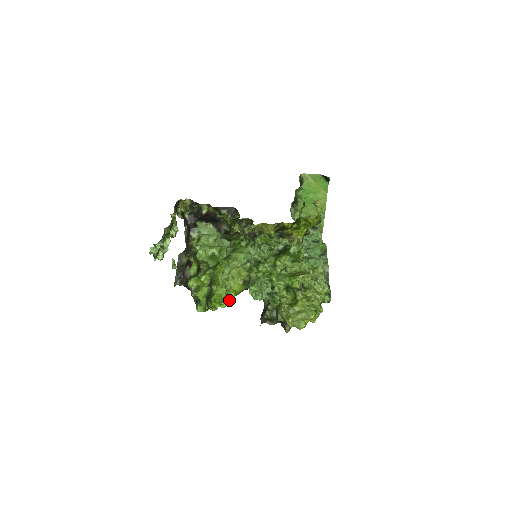
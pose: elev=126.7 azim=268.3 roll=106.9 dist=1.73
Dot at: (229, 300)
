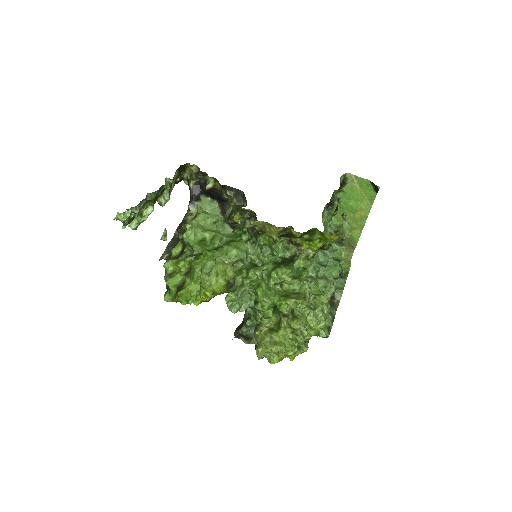
Dot at: (205, 298)
